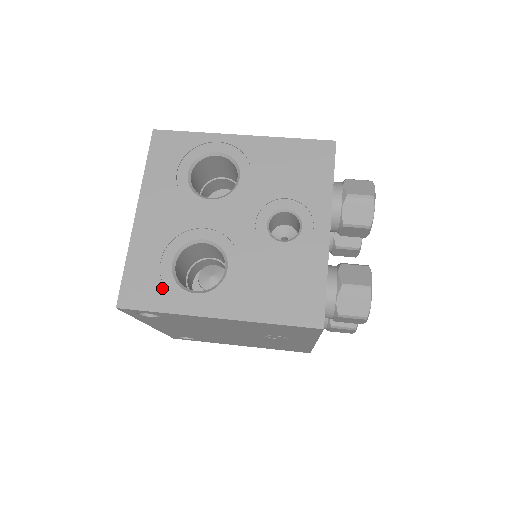
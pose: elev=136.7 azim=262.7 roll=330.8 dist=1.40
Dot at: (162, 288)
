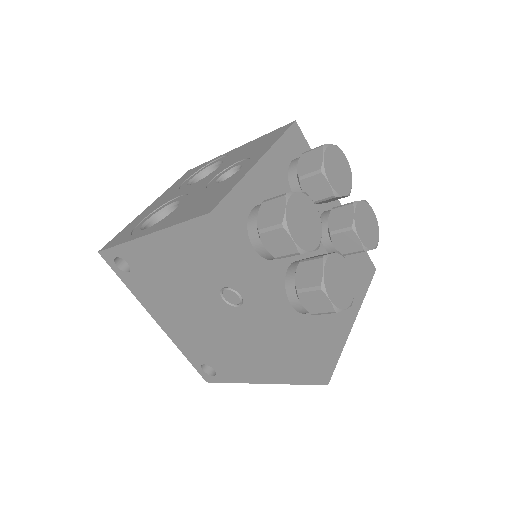
Dot at: (130, 233)
